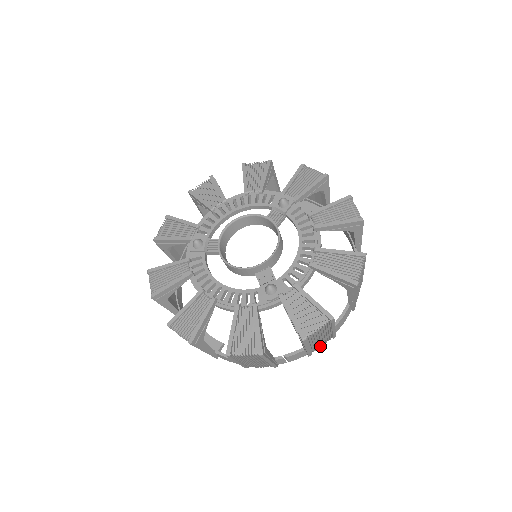
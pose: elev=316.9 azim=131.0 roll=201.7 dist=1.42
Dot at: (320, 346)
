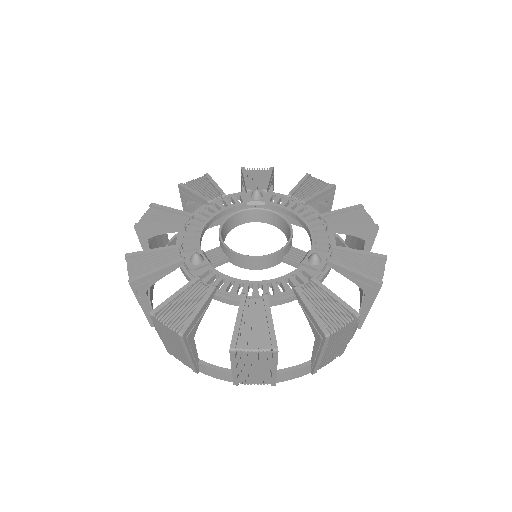
Dot at: occluded
